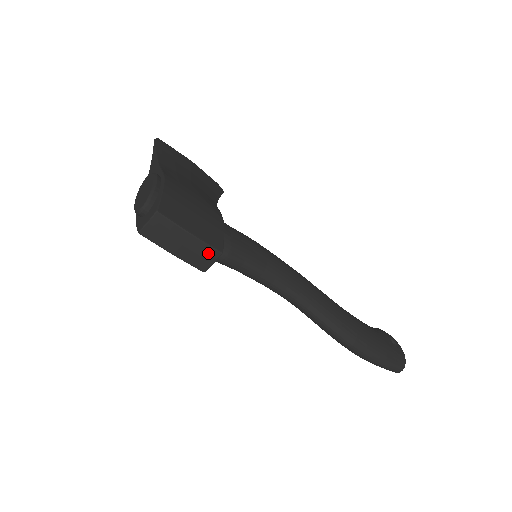
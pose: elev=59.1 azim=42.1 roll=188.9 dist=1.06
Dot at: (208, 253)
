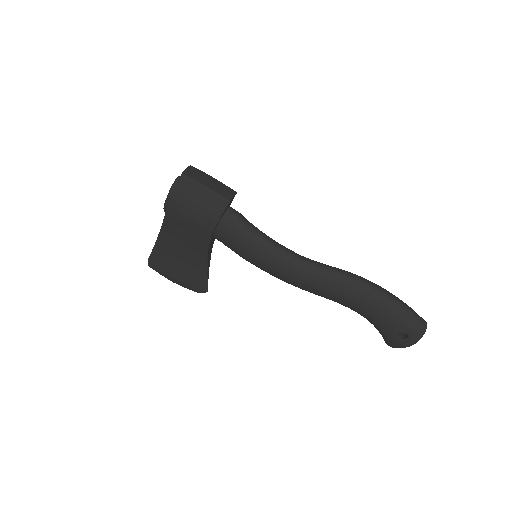
Dot at: (228, 190)
